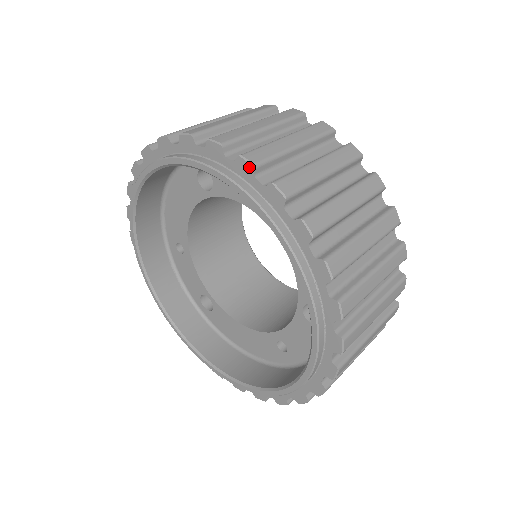
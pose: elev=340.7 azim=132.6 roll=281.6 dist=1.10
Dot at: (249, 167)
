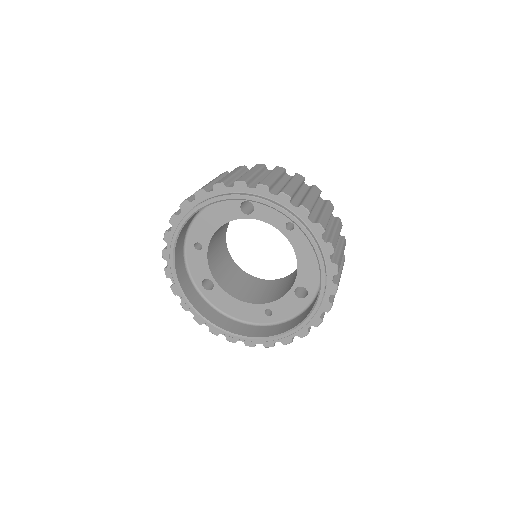
Dot at: (306, 212)
